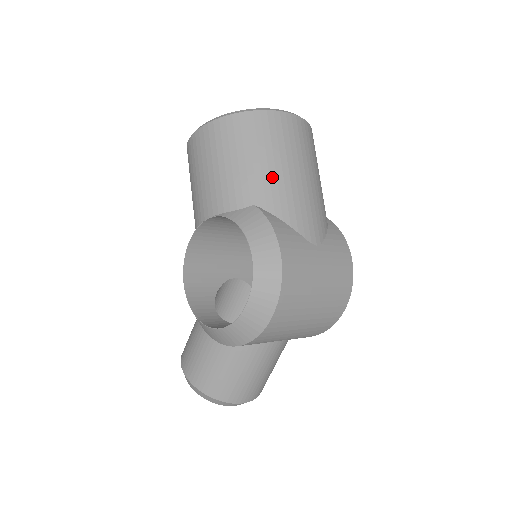
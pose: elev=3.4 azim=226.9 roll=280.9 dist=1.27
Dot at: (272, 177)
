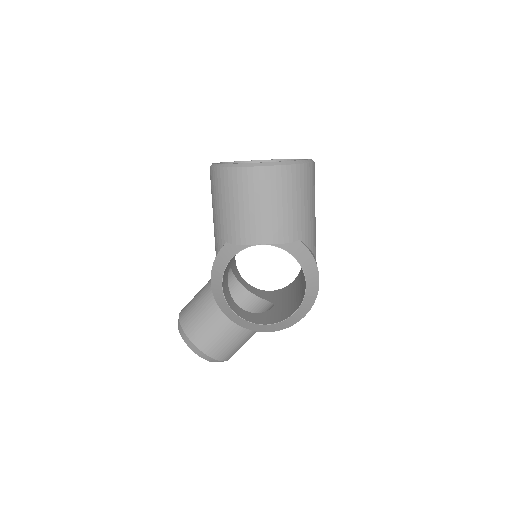
Dot at: (309, 218)
